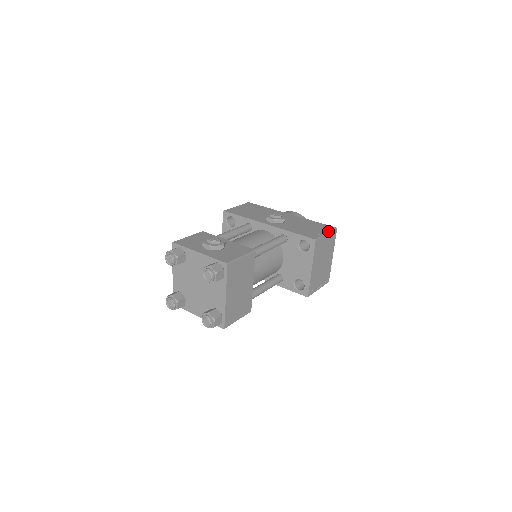
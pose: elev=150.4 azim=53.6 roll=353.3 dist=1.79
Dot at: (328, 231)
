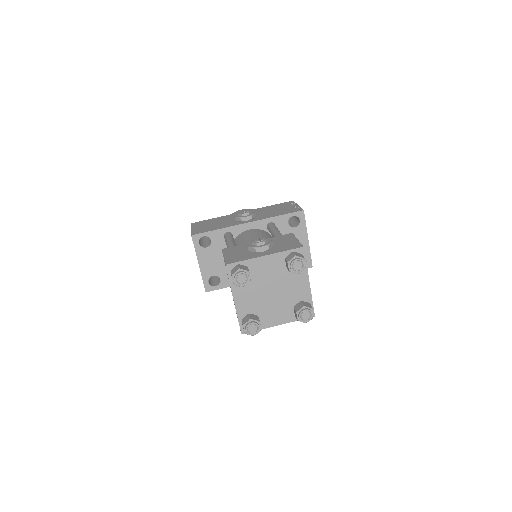
Dot at: (295, 204)
